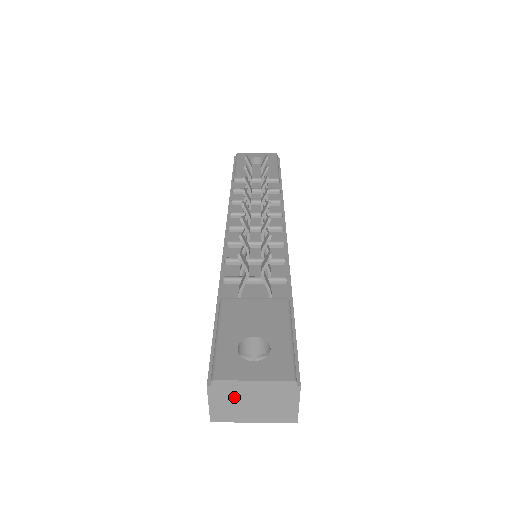
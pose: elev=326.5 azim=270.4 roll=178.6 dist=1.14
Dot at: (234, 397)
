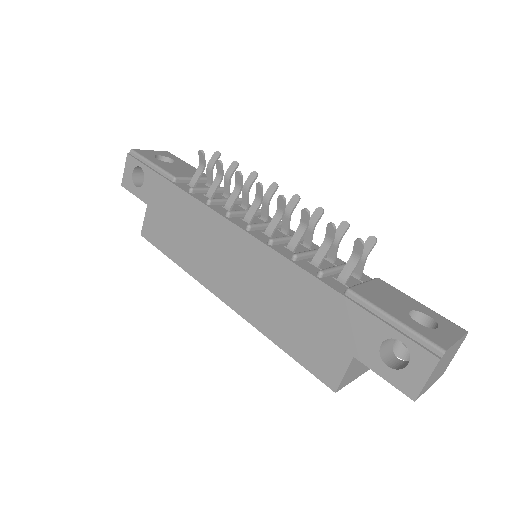
Dot at: (441, 364)
